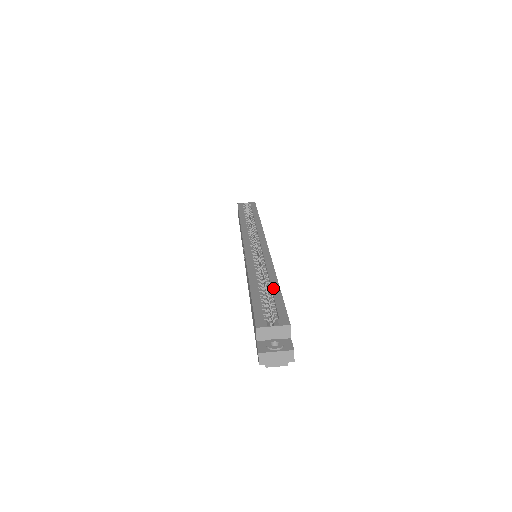
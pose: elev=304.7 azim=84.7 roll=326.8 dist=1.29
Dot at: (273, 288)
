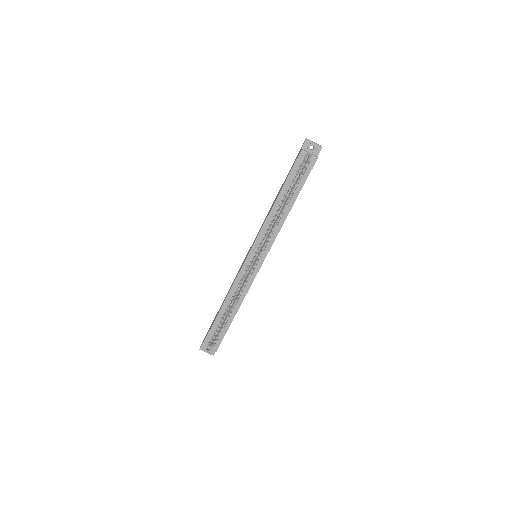
Dot at: (229, 320)
